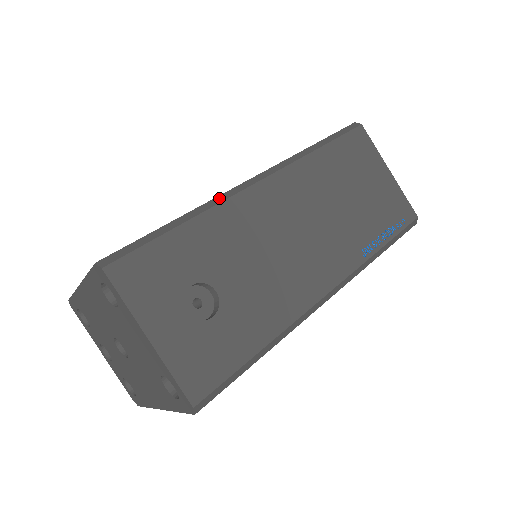
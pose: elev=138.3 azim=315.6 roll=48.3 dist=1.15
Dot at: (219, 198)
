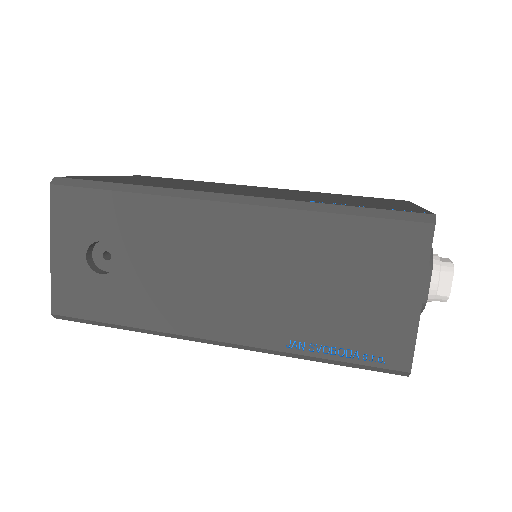
Dot at: (177, 191)
